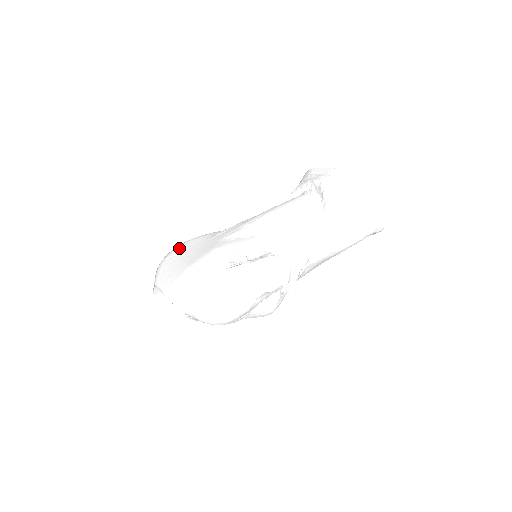
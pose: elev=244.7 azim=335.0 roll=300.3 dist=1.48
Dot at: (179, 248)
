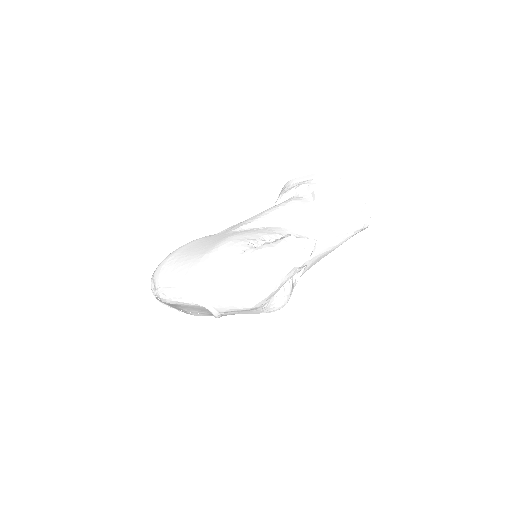
Dot at: (179, 249)
